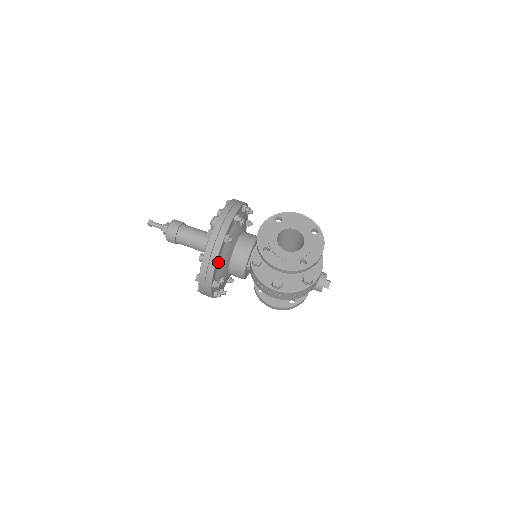
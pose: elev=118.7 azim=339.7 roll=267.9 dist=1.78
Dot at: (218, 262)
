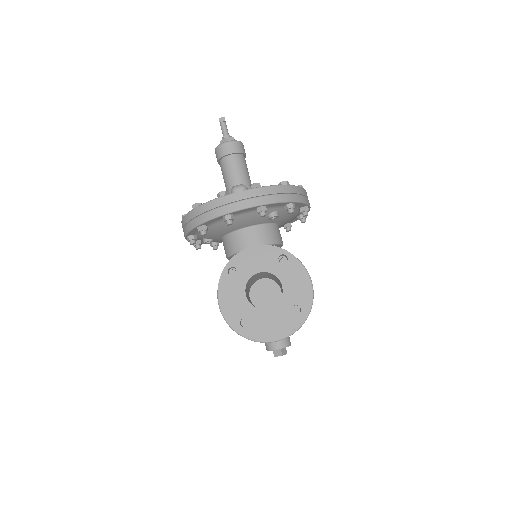
Dot at: (201, 227)
